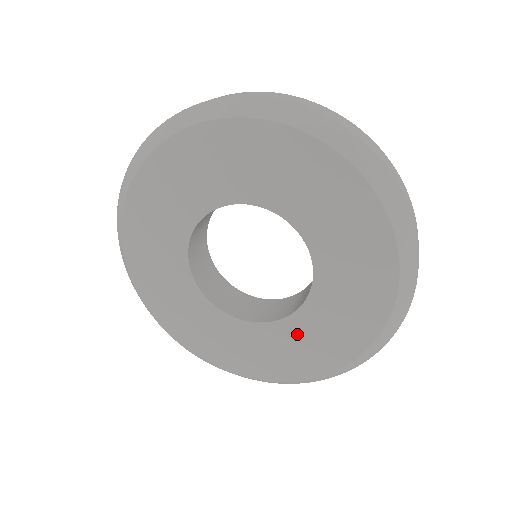
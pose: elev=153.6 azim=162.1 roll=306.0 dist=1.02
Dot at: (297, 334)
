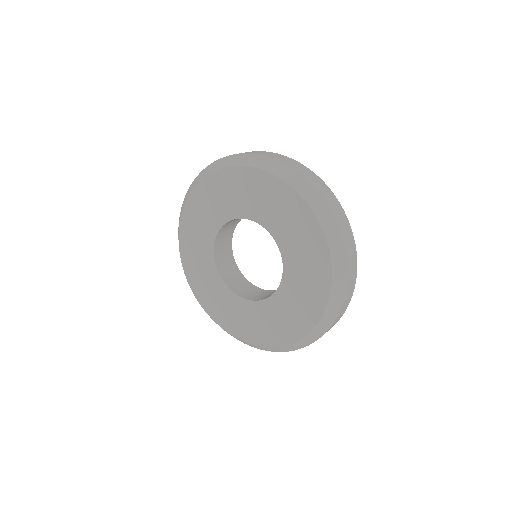
Dot at: (276, 310)
